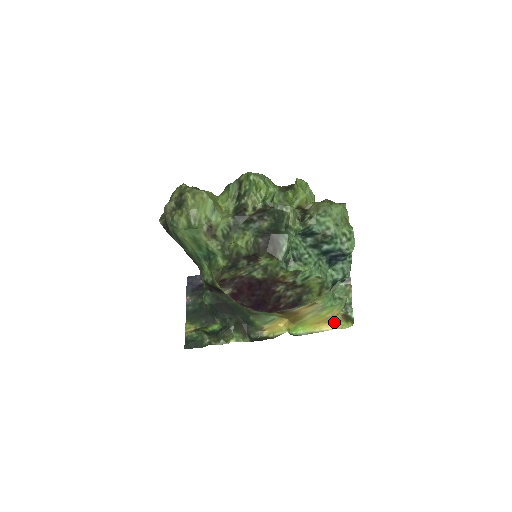
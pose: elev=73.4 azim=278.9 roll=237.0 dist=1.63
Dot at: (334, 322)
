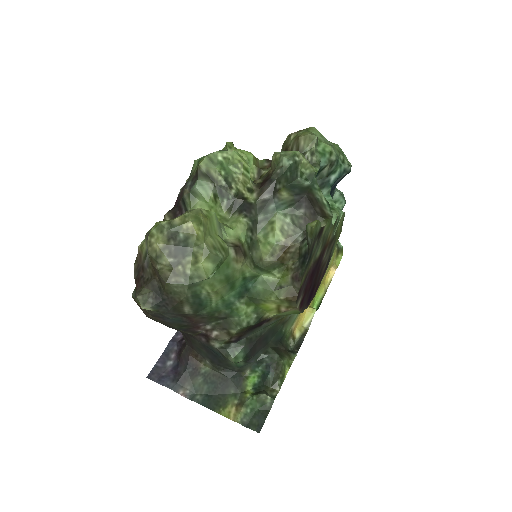
Dot at: (331, 266)
